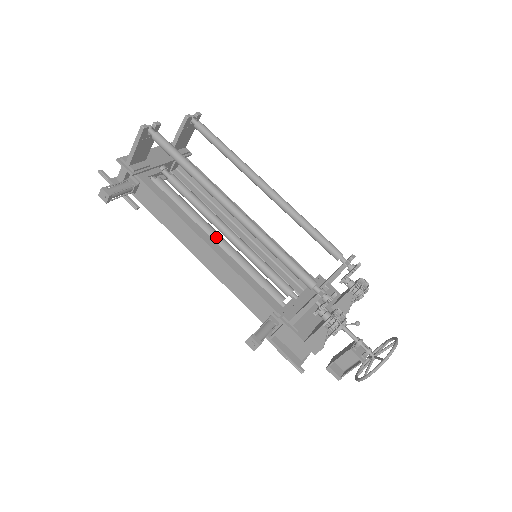
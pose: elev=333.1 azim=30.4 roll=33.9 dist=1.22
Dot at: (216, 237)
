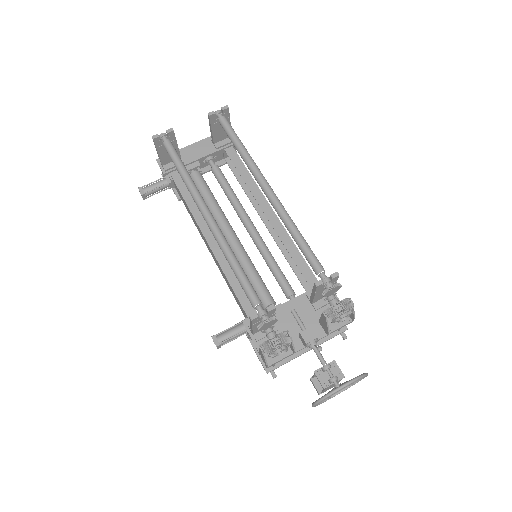
Dot at: (226, 233)
